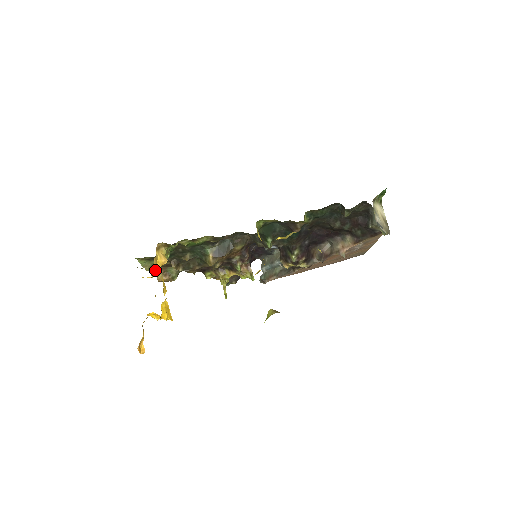
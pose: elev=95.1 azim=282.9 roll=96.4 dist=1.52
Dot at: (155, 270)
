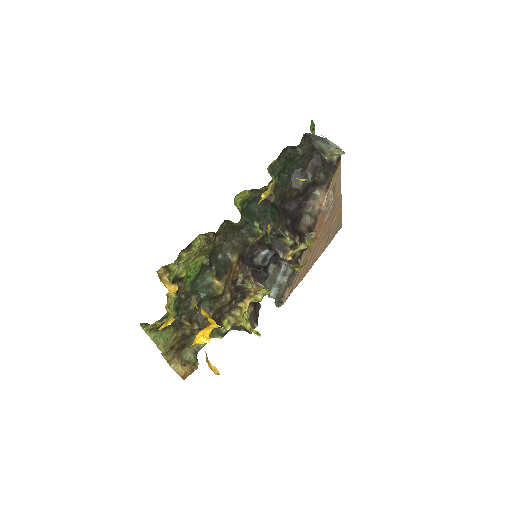
Dot at: (171, 366)
